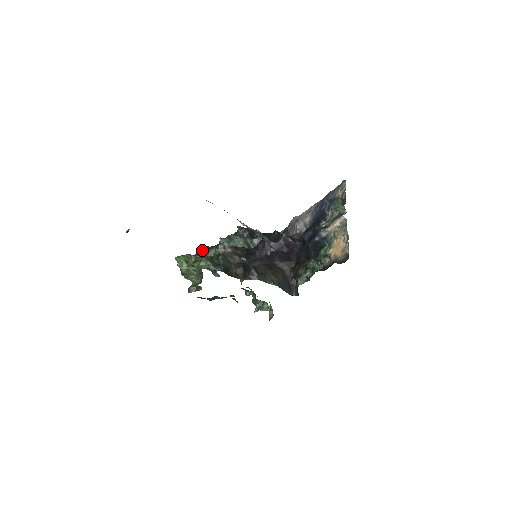
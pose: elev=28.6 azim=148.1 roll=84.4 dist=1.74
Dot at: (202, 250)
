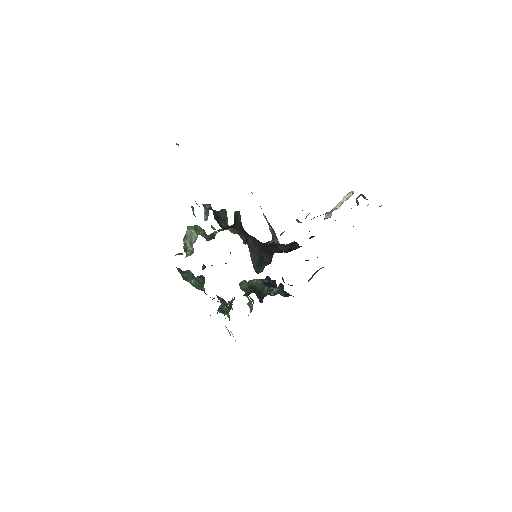
Dot at: (217, 232)
